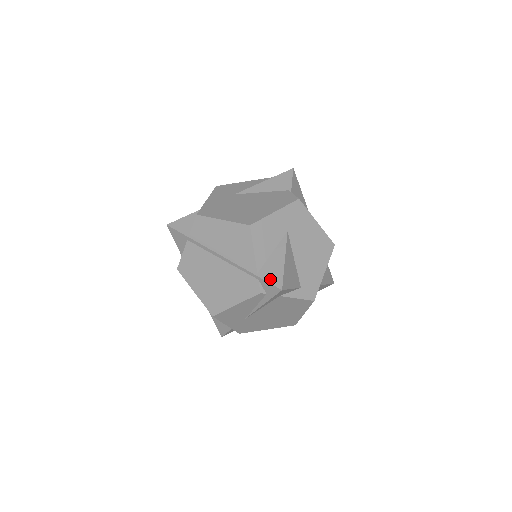
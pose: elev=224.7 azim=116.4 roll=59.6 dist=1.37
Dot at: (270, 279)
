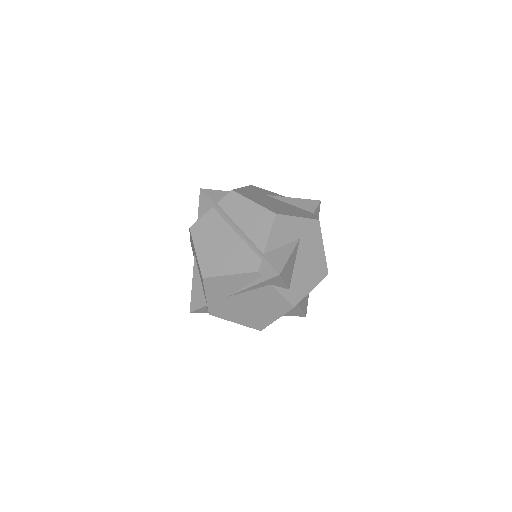
Dot at: (273, 263)
